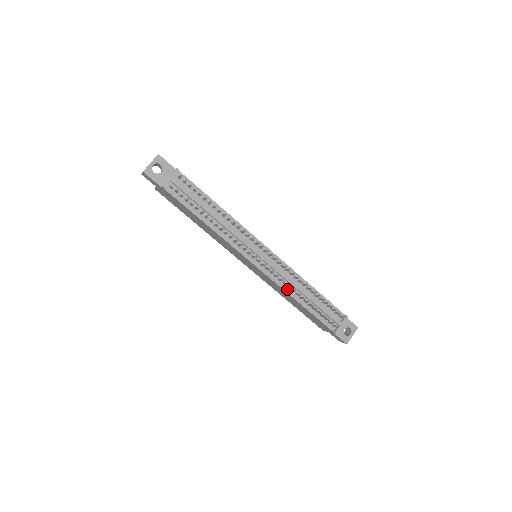
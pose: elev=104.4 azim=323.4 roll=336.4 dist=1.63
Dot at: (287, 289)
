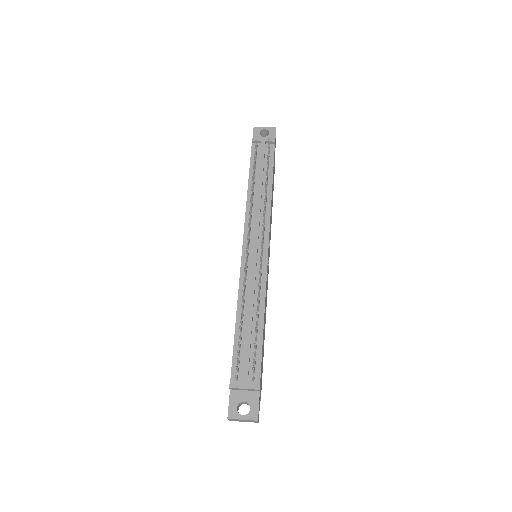
Dot at: occluded
